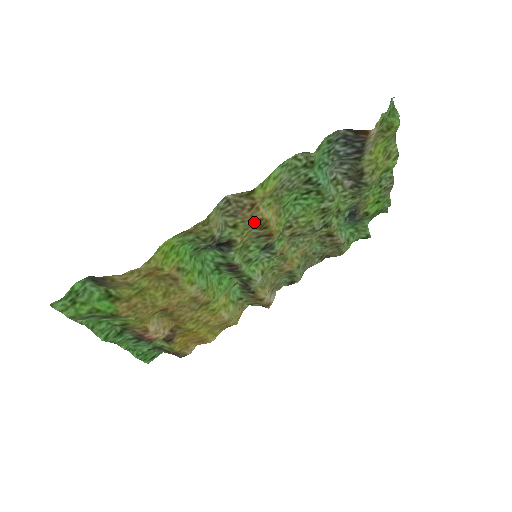
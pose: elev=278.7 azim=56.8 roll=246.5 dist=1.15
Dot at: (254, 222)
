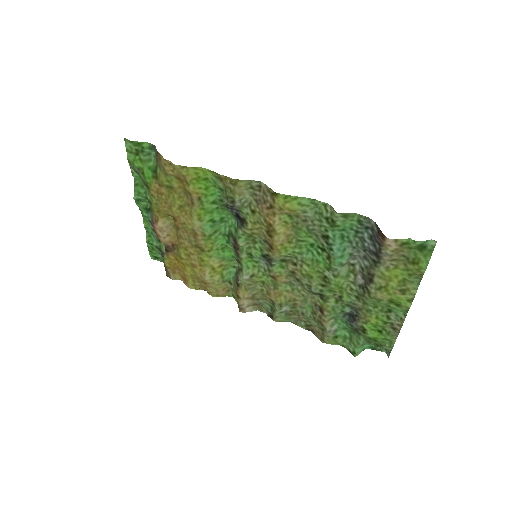
Dot at: (266, 222)
